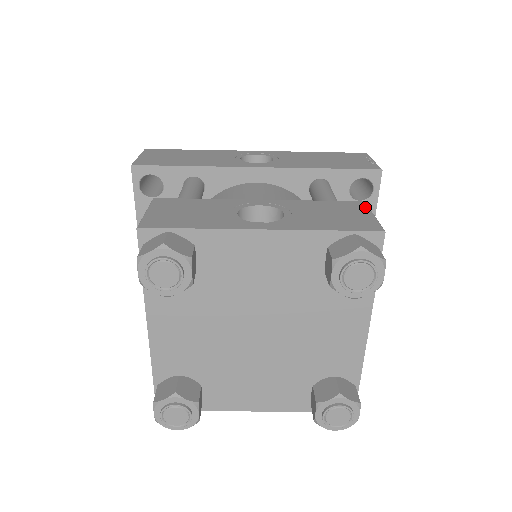
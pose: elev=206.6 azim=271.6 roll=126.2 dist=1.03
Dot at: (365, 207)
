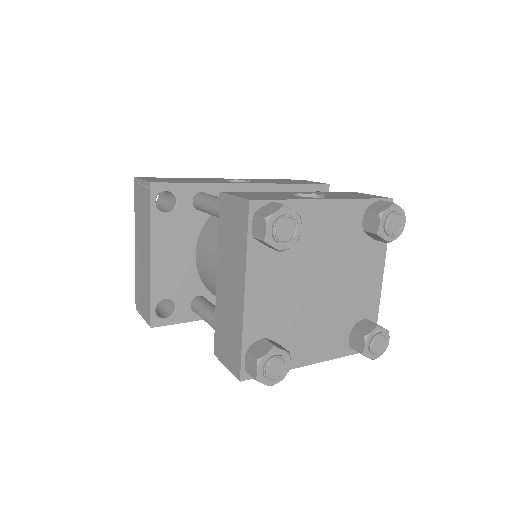
Dot at: (360, 193)
